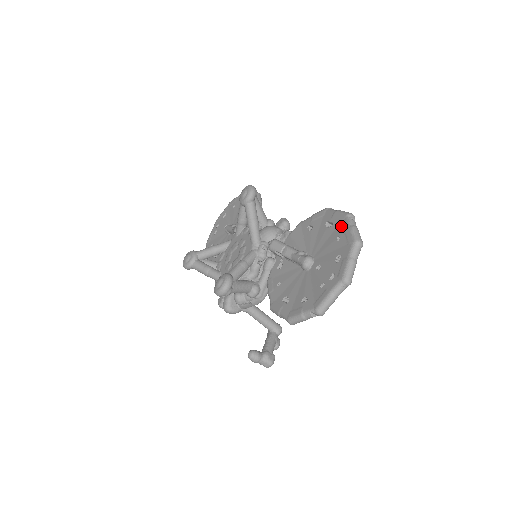
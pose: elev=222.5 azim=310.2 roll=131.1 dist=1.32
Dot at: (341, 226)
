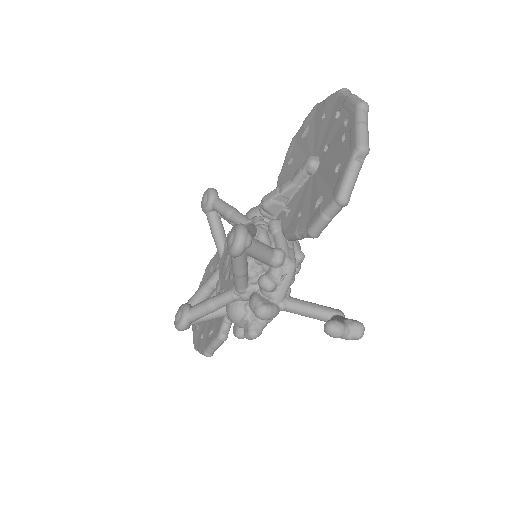
Dot at: (317, 113)
